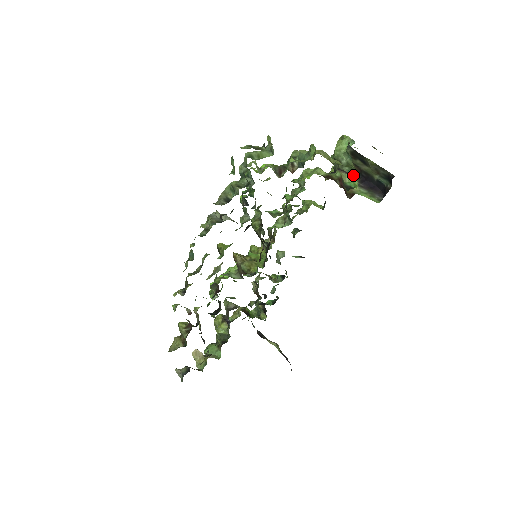
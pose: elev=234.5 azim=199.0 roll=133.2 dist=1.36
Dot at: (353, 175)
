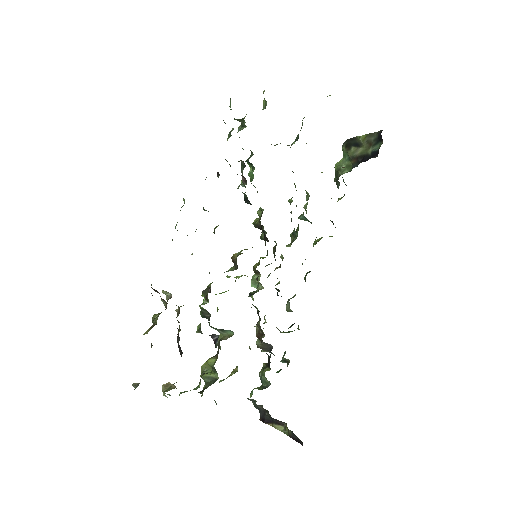
Dot at: (351, 168)
